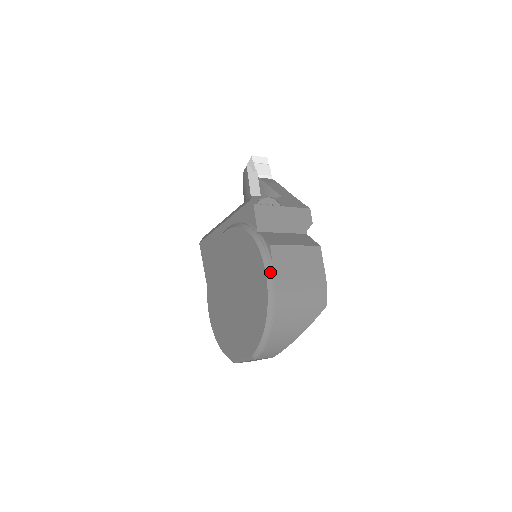
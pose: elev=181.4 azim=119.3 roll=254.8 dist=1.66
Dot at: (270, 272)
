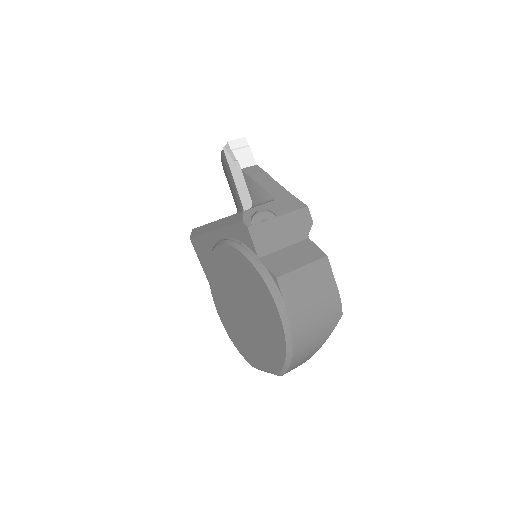
Dot at: (282, 308)
